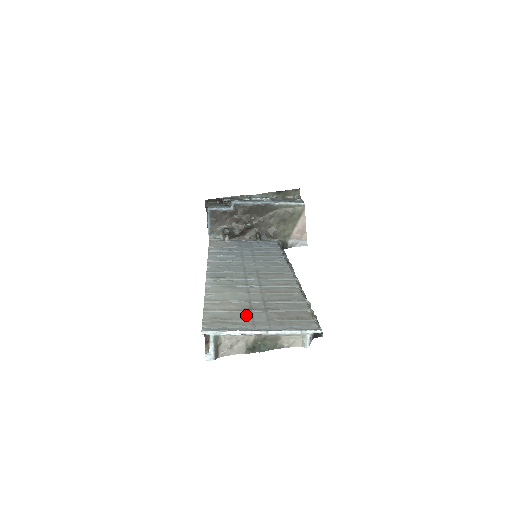
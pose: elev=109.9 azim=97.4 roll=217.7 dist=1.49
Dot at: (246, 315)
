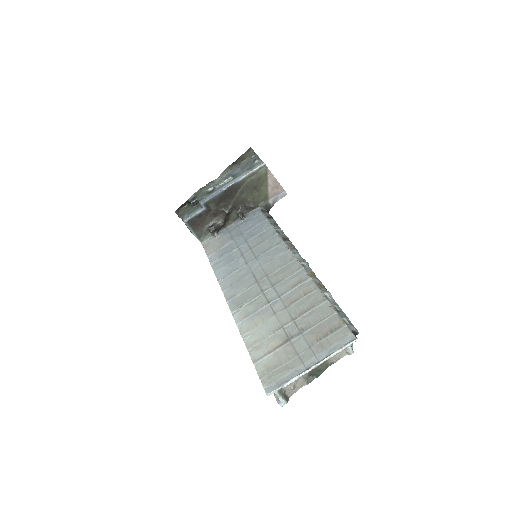
Dot at: (289, 350)
